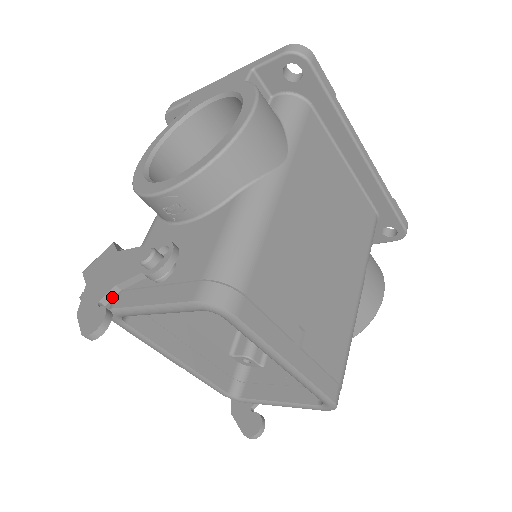
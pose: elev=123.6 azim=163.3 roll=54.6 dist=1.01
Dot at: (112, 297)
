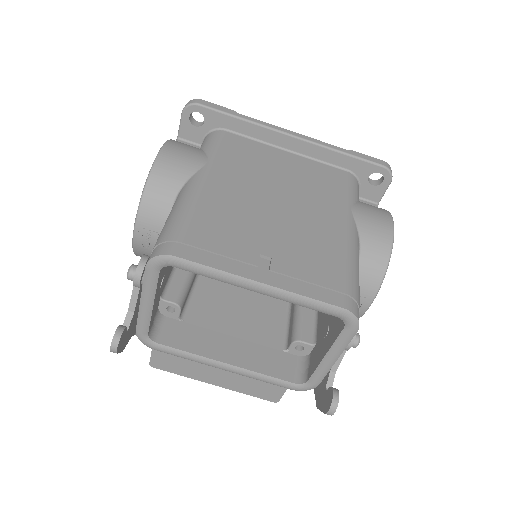
Dot at: (130, 321)
